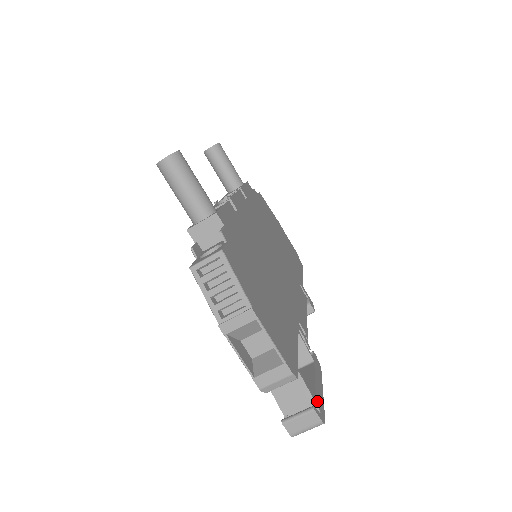
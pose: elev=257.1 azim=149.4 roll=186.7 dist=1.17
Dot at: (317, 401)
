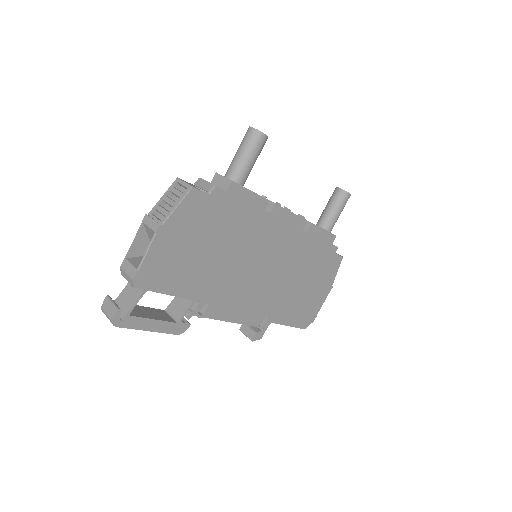
Dot at: (131, 317)
